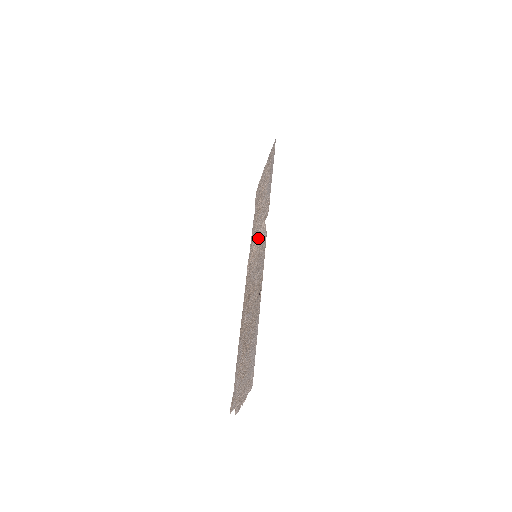
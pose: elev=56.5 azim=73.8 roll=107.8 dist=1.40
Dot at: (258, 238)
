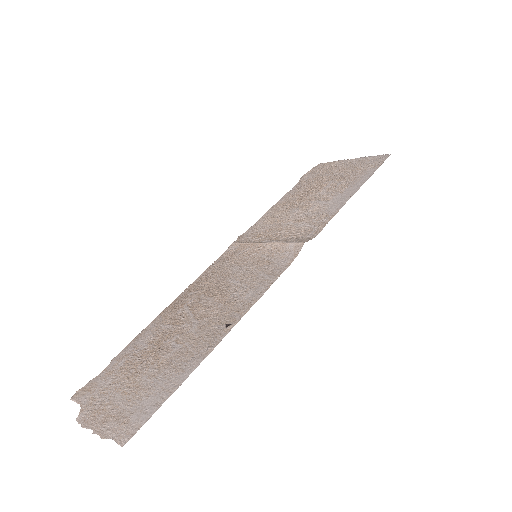
Dot at: (277, 244)
